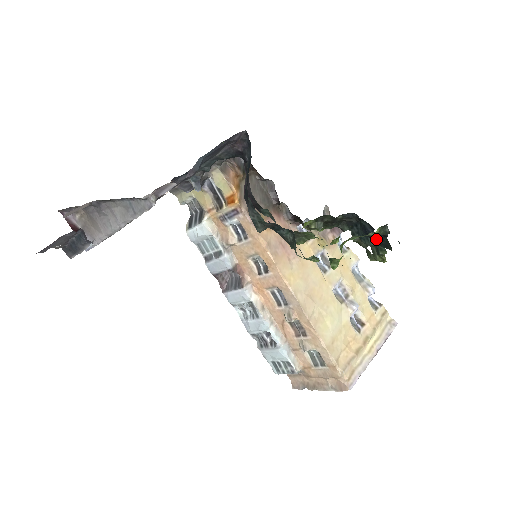
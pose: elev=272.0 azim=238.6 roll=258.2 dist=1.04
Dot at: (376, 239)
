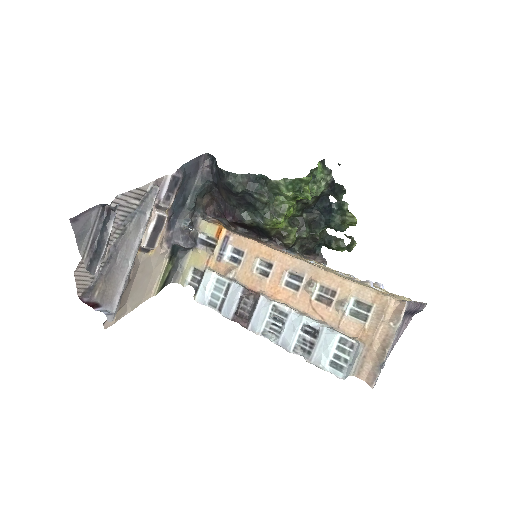
Dot at: (335, 205)
